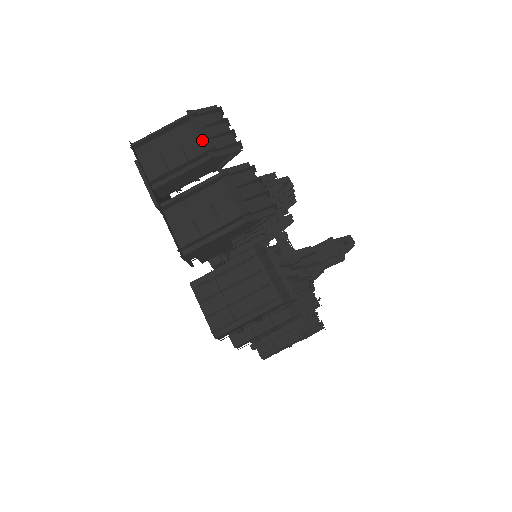
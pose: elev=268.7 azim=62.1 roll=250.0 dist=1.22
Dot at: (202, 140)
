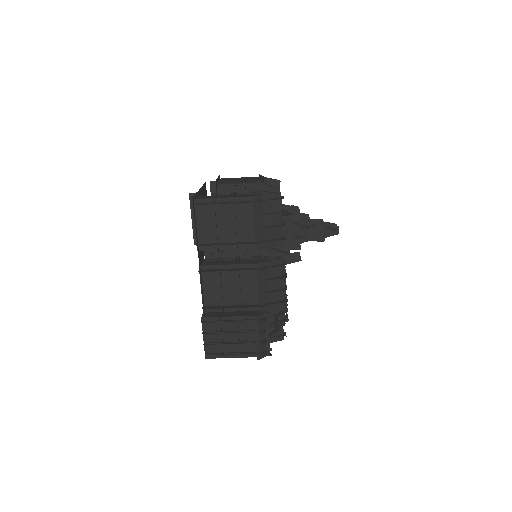
Dot at: (255, 232)
